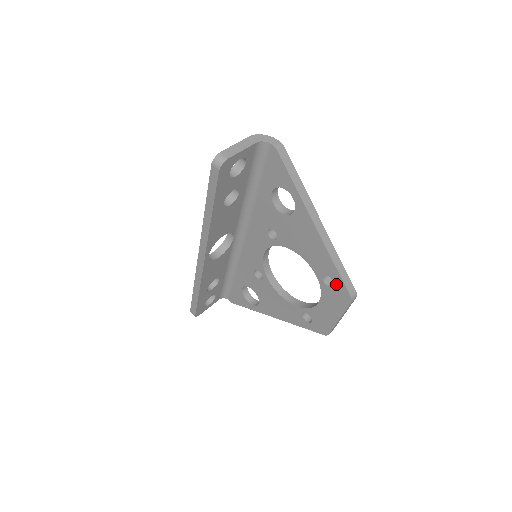
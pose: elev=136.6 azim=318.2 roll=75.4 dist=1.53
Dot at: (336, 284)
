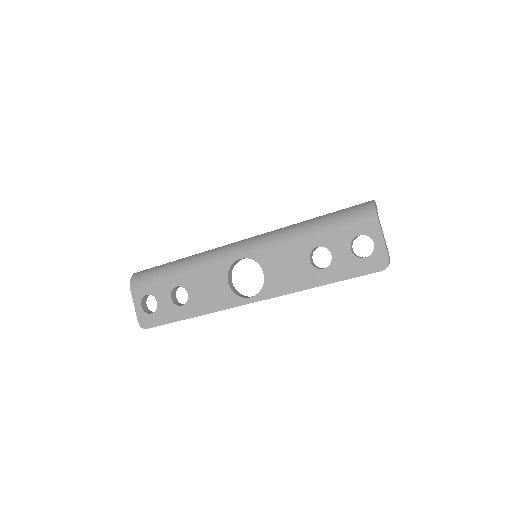
Dot at: occluded
